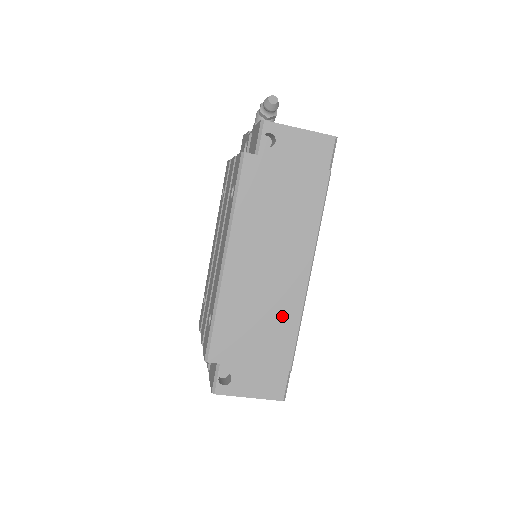
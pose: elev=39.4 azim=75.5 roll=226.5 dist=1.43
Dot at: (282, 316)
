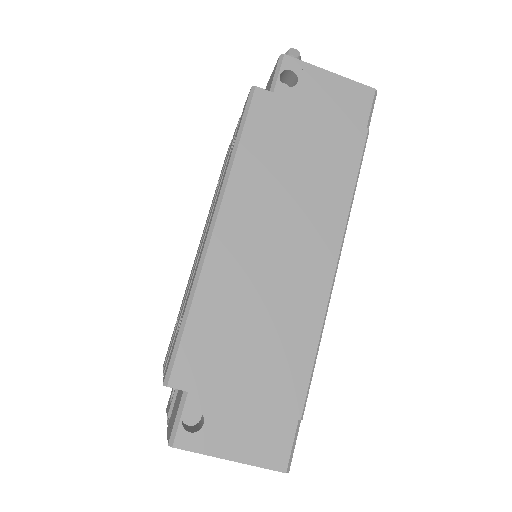
Dot at: (293, 324)
